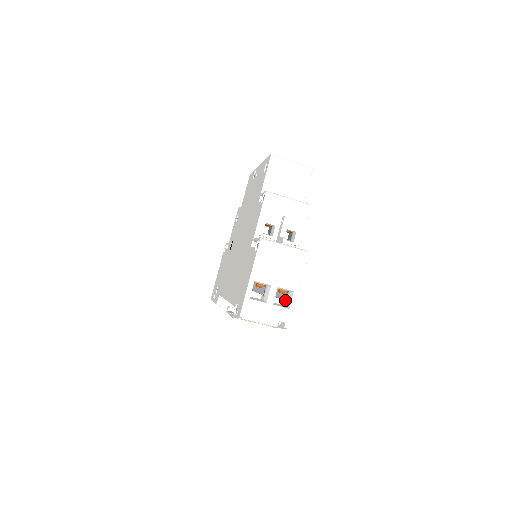
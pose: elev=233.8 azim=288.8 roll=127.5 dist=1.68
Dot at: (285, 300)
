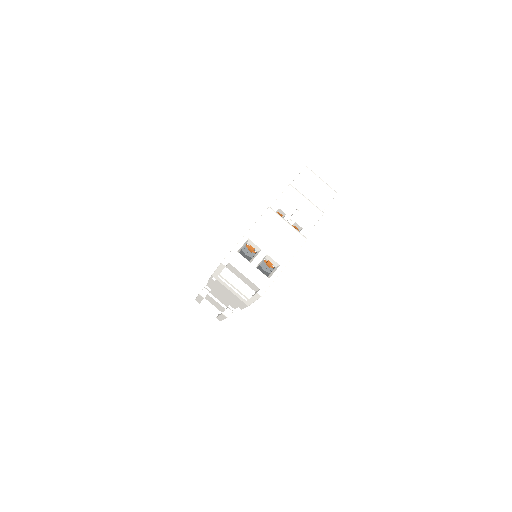
Dot at: (268, 275)
